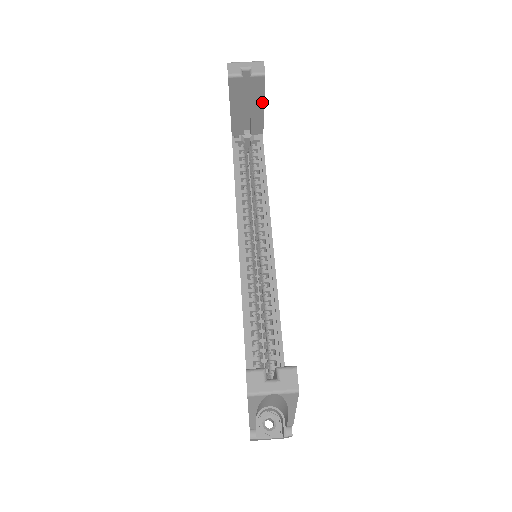
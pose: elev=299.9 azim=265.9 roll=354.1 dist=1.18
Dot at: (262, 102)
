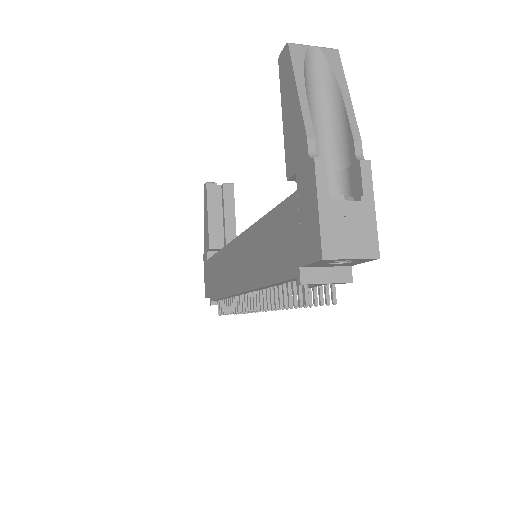
Dot at: (233, 211)
